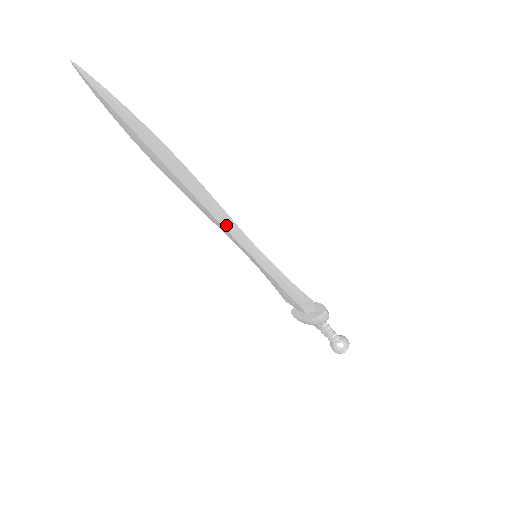
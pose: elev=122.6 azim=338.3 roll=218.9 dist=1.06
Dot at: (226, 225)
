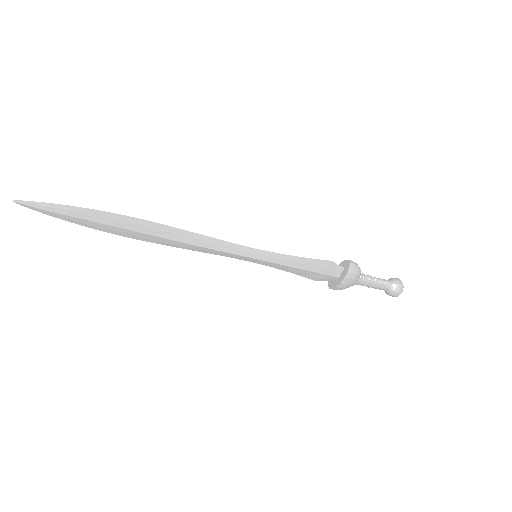
Dot at: (211, 246)
